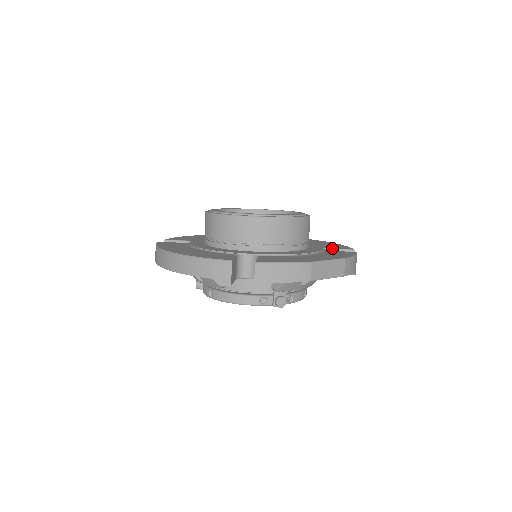
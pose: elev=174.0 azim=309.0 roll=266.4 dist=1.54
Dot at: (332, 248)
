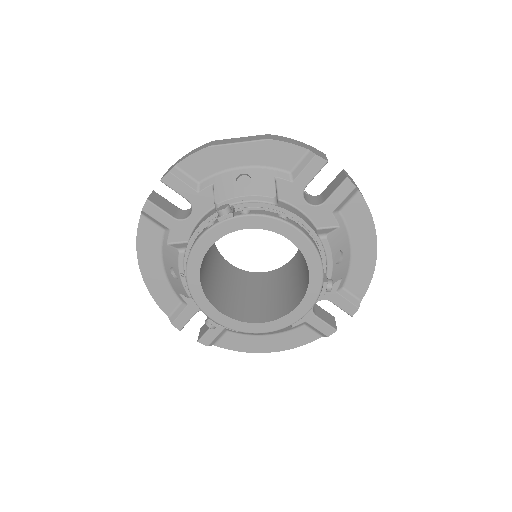
Dot at: (324, 191)
